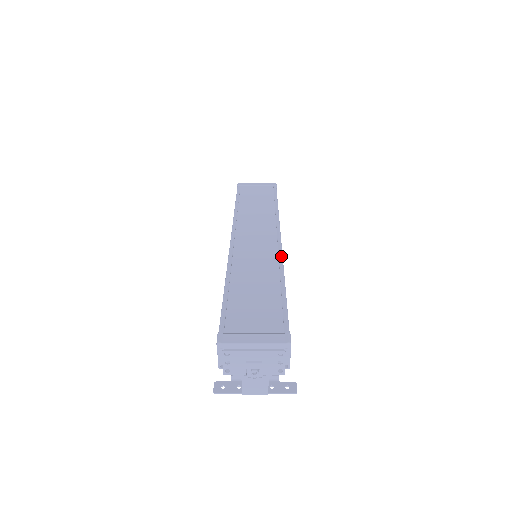
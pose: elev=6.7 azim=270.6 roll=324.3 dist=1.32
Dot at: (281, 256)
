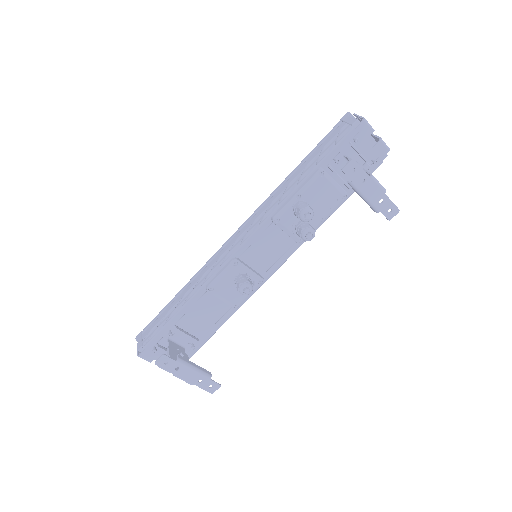
Dot at: occluded
